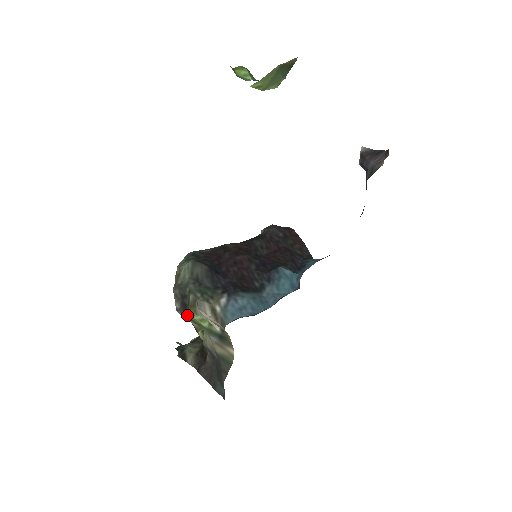
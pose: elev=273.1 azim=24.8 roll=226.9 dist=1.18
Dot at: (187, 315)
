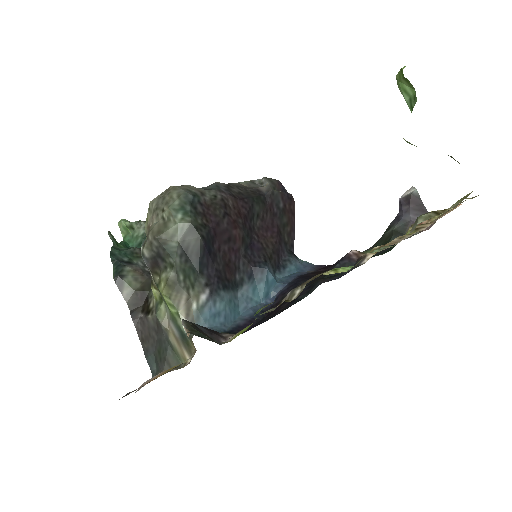
Dot at: (154, 275)
